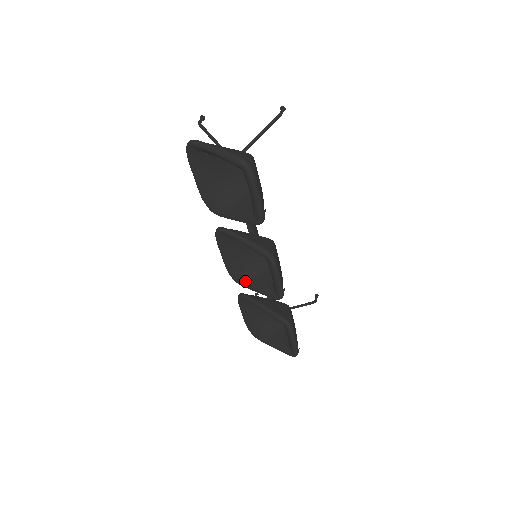
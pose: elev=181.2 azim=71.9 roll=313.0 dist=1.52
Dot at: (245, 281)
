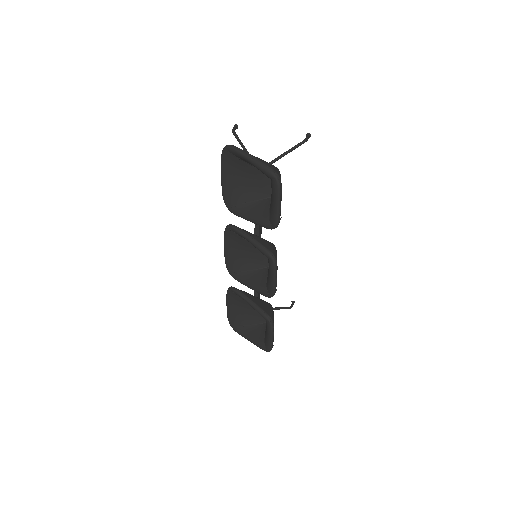
Dot at: (240, 276)
